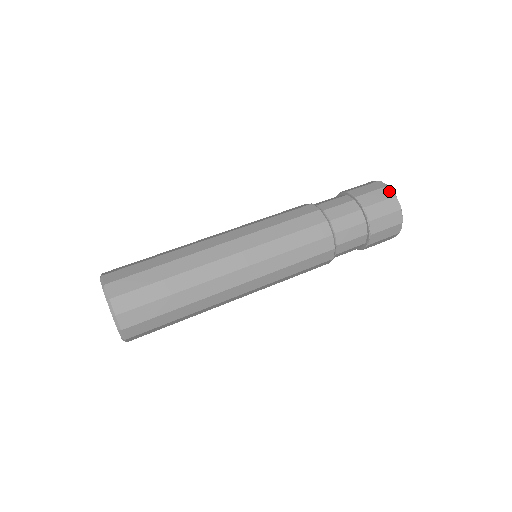
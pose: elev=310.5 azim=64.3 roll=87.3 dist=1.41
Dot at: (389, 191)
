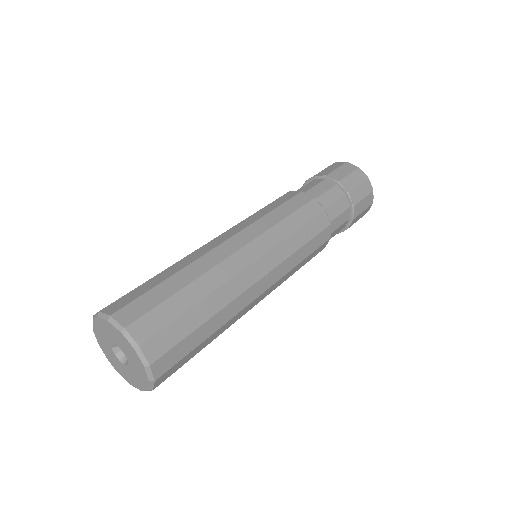
Dot at: (362, 173)
